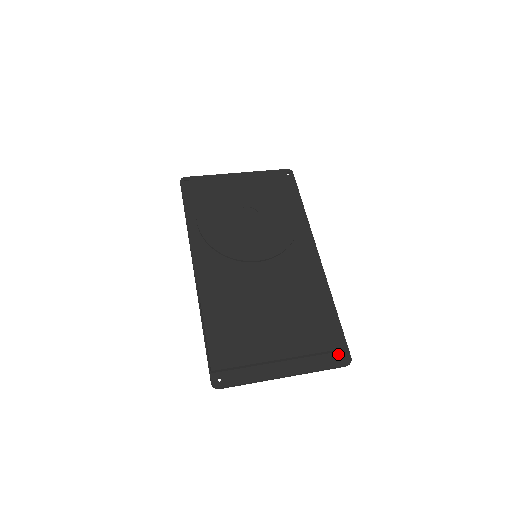
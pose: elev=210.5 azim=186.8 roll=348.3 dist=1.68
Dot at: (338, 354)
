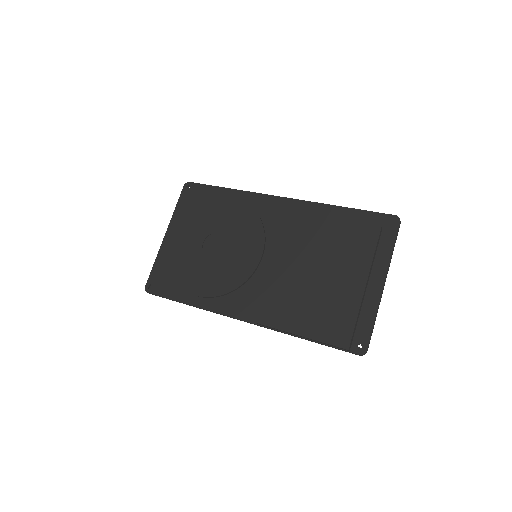
Dot at: (386, 226)
